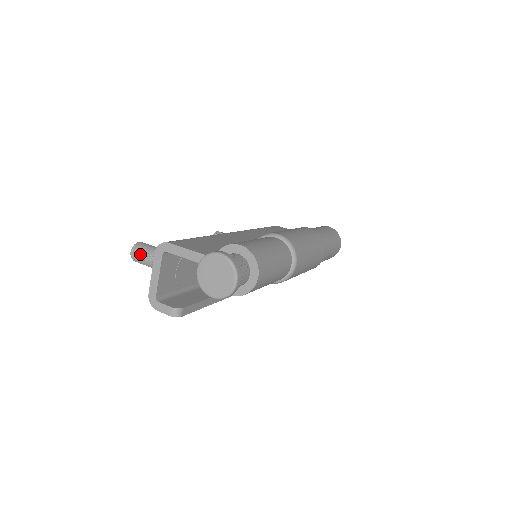
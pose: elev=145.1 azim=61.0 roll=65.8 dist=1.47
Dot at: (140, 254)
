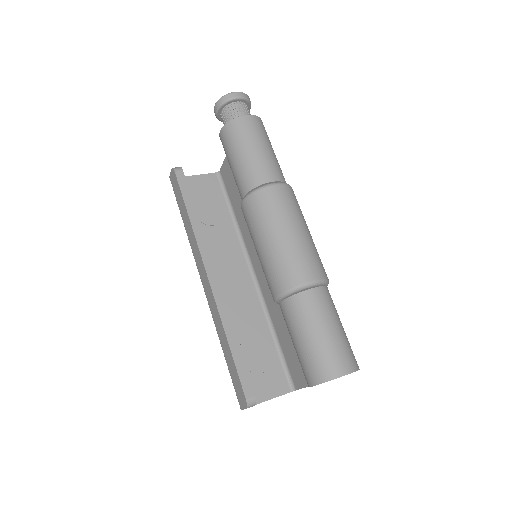
Dot at: occluded
